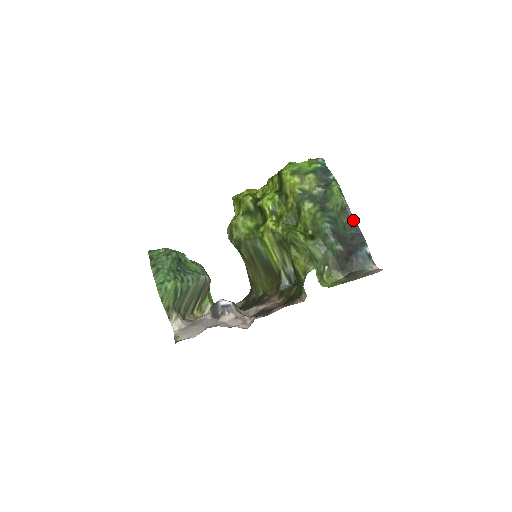
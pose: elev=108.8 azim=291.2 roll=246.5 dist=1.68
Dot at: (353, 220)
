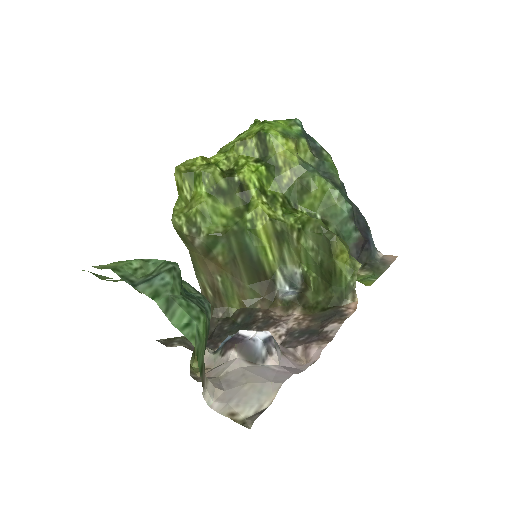
Dot at: (349, 199)
